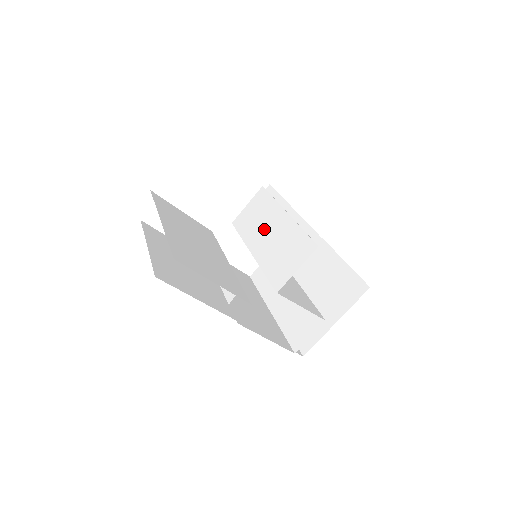
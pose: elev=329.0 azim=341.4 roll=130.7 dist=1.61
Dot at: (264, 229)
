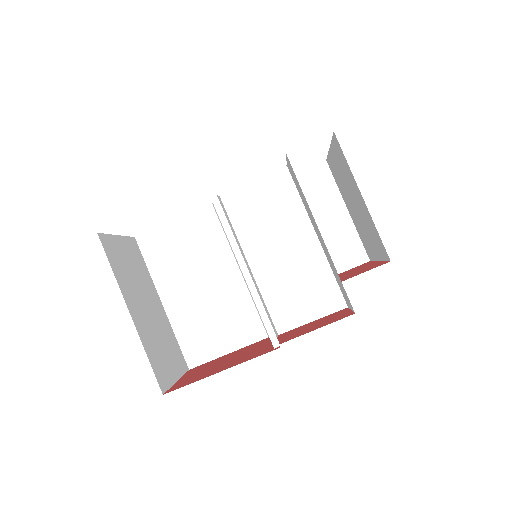
Dot at: occluded
